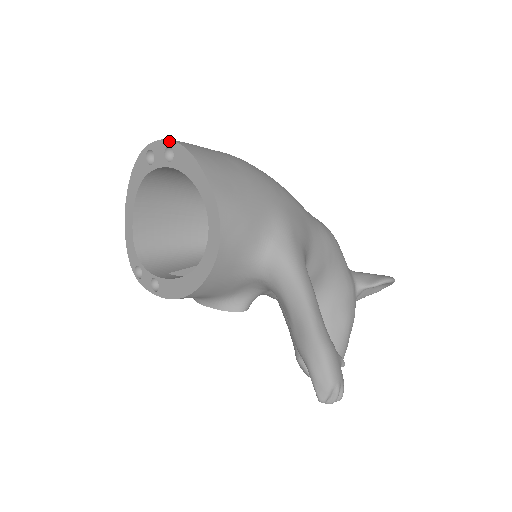
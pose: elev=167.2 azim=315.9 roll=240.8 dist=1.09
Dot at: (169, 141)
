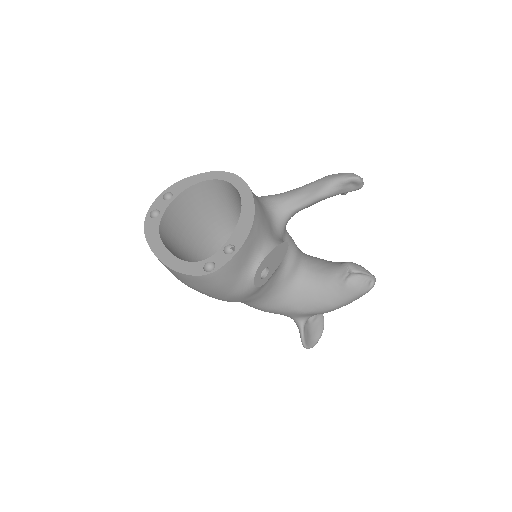
Dot at: (162, 193)
